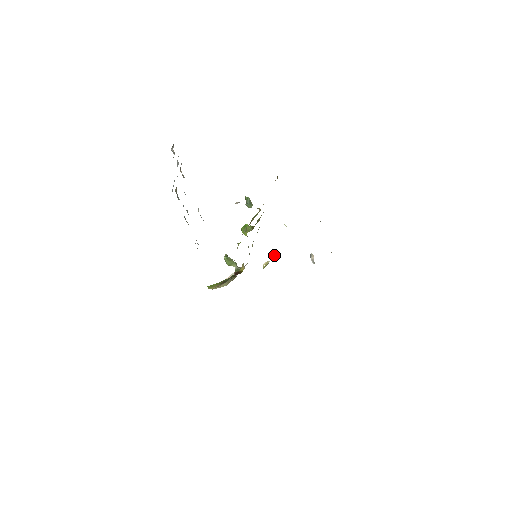
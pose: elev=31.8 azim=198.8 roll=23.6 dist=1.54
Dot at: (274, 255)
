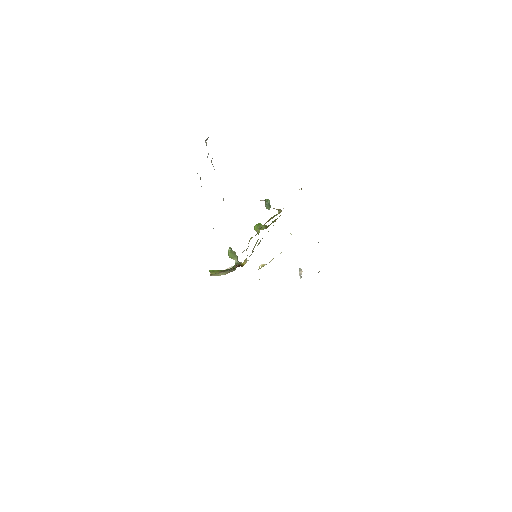
Dot at: (272, 259)
